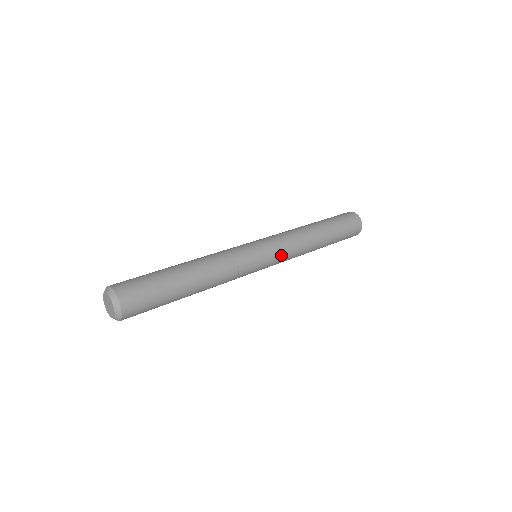
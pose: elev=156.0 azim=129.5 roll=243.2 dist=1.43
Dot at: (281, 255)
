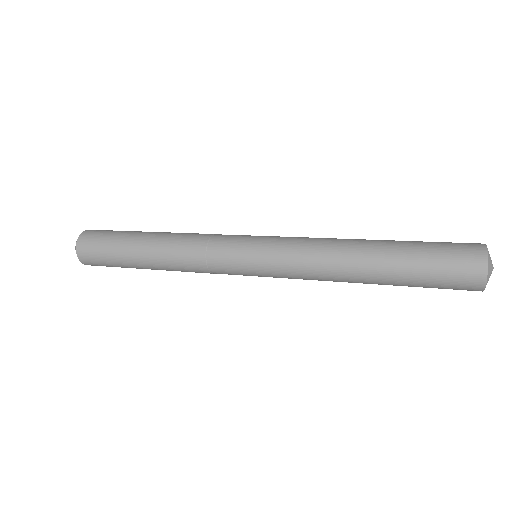
Dot at: (279, 246)
